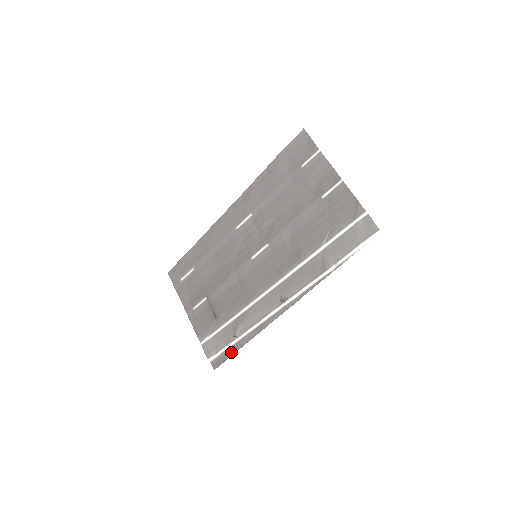
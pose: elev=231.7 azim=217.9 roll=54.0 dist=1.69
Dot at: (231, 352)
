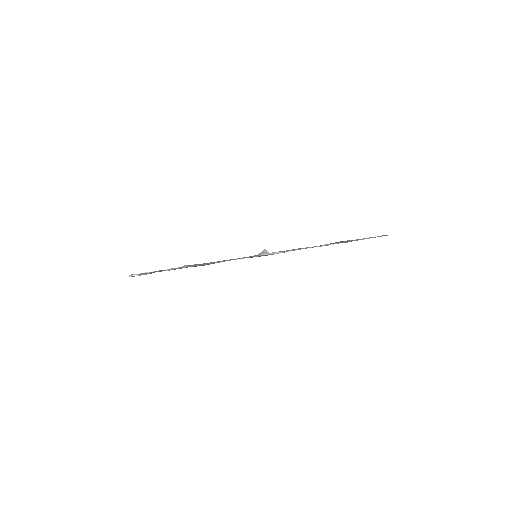
Dot at: occluded
